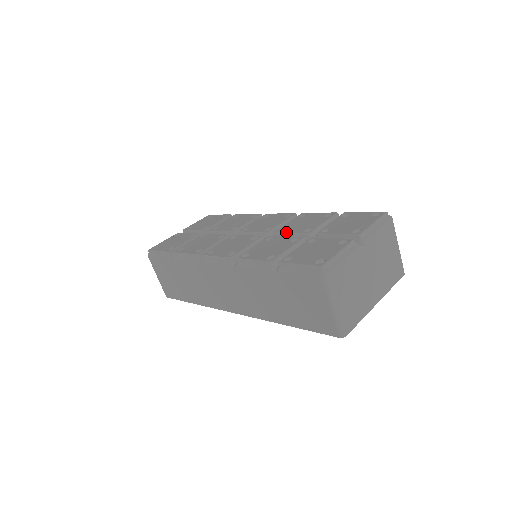
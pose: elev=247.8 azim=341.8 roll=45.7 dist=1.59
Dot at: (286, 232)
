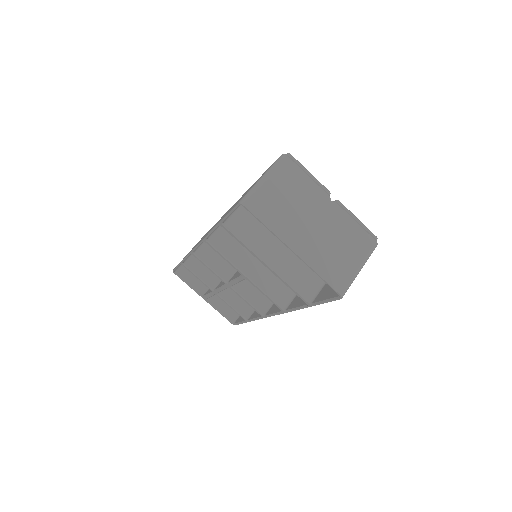
Dot at: occluded
